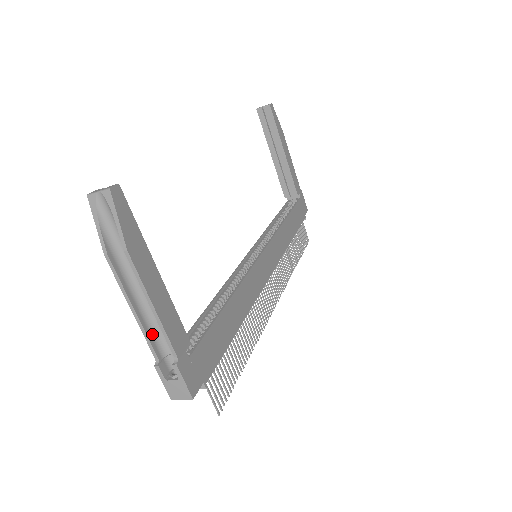
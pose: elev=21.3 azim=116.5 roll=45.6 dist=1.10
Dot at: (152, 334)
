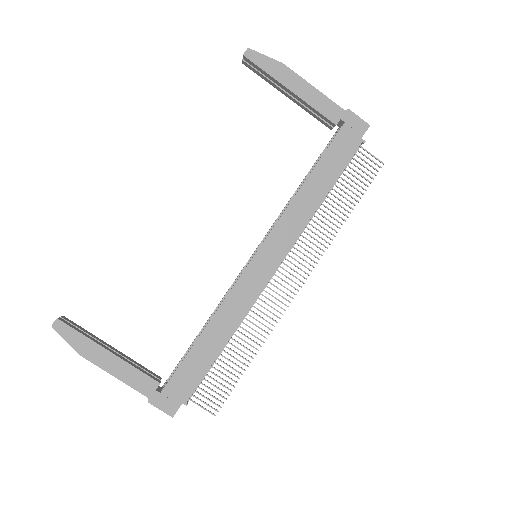
Dot at: occluded
